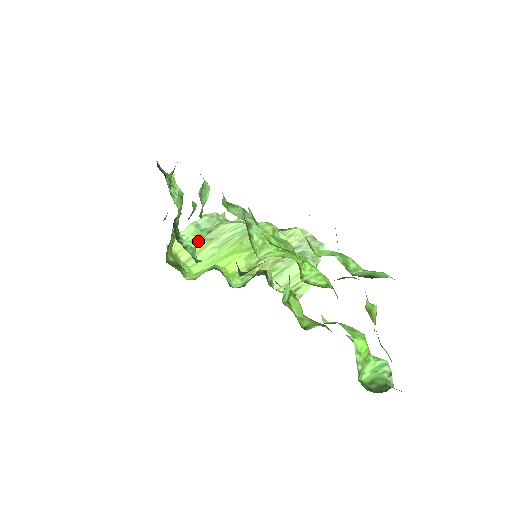
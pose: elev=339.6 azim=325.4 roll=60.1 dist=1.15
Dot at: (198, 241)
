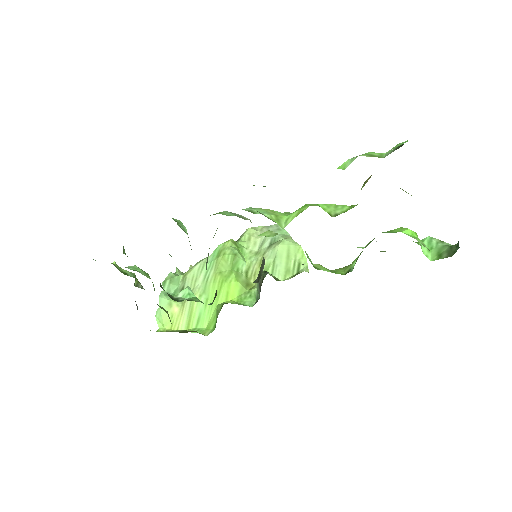
Dot at: (180, 304)
